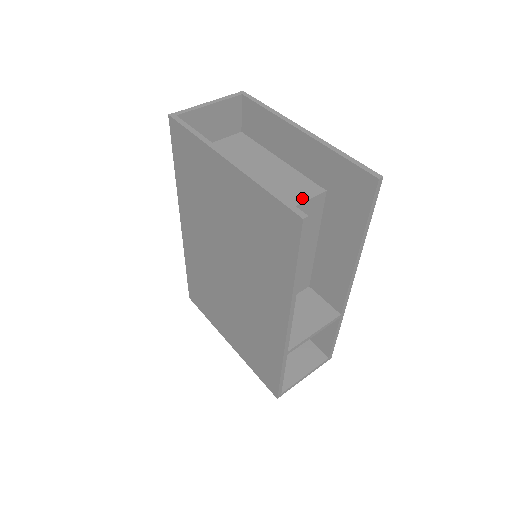
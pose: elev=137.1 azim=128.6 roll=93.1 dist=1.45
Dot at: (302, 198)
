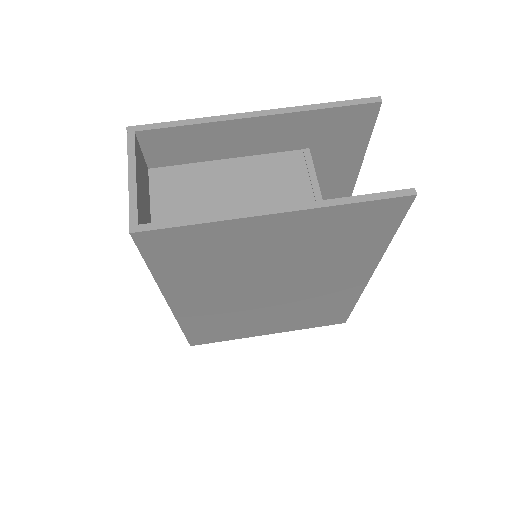
Dot at: (310, 175)
